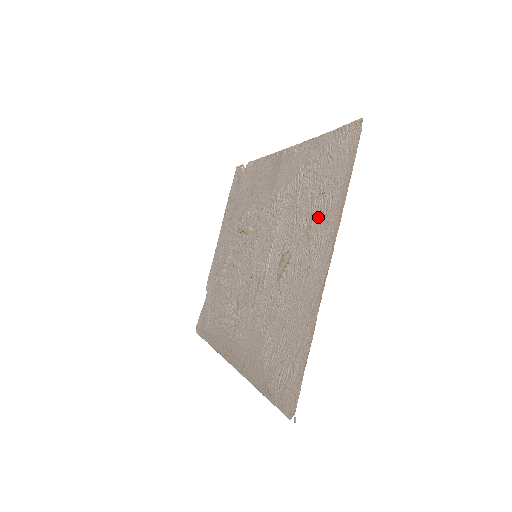
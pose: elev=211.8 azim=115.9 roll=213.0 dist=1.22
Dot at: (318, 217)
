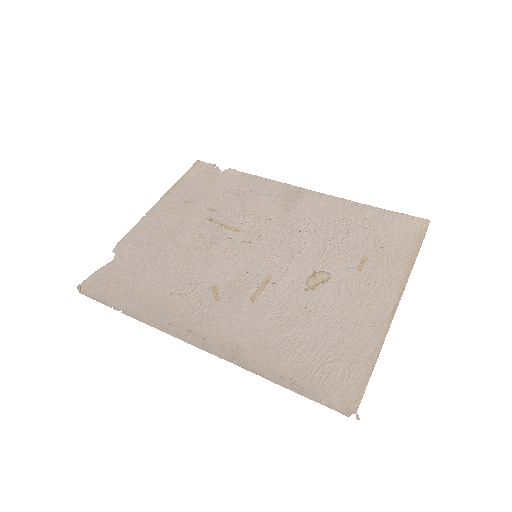
Dot at: (376, 262)
